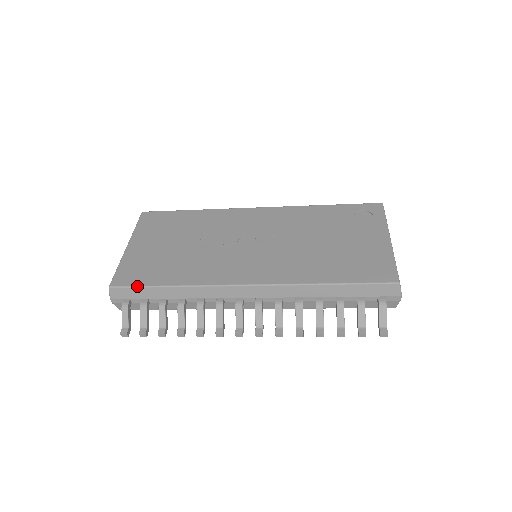
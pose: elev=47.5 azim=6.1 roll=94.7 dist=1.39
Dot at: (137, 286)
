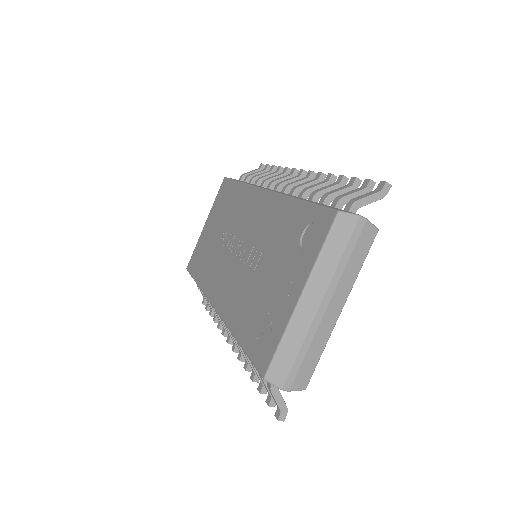
Dot at: (191, 275)
